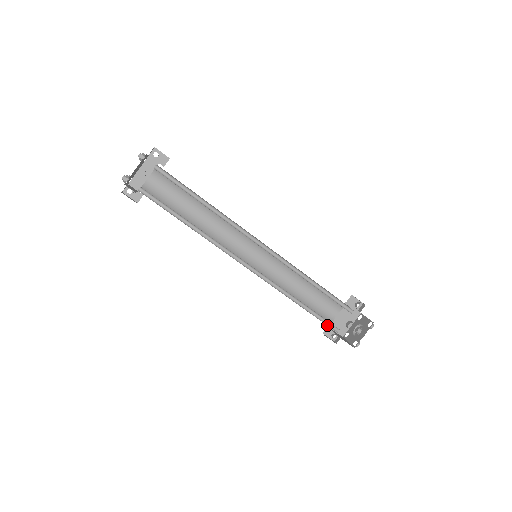
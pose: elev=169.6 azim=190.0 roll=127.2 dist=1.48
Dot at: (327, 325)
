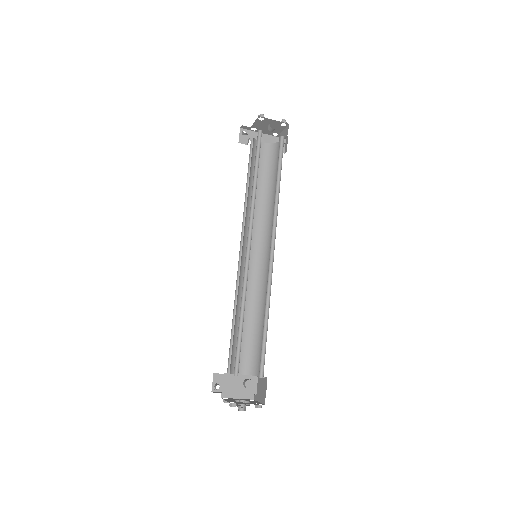
Dot at: (235, 359)
